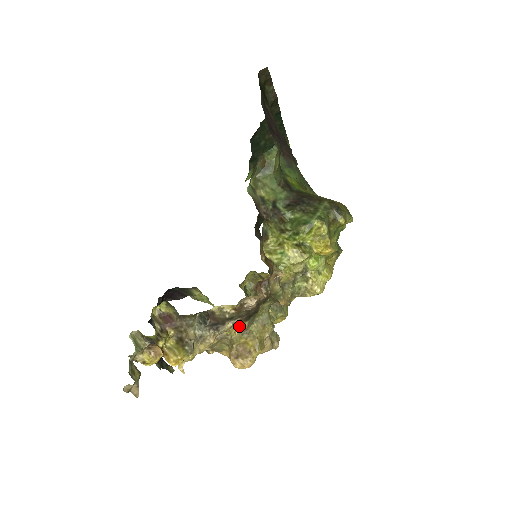
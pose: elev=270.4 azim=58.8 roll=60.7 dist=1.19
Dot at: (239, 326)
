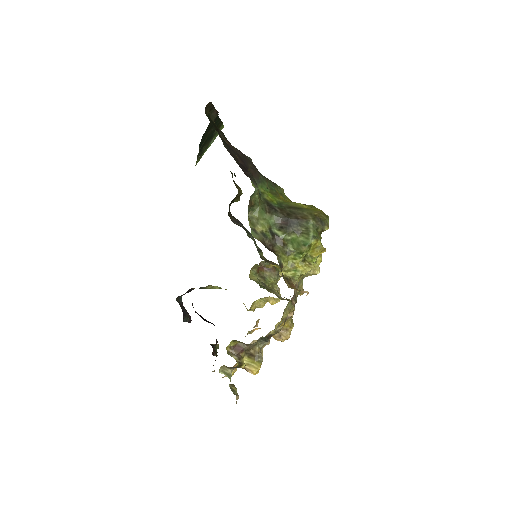
Dot at: occluded
